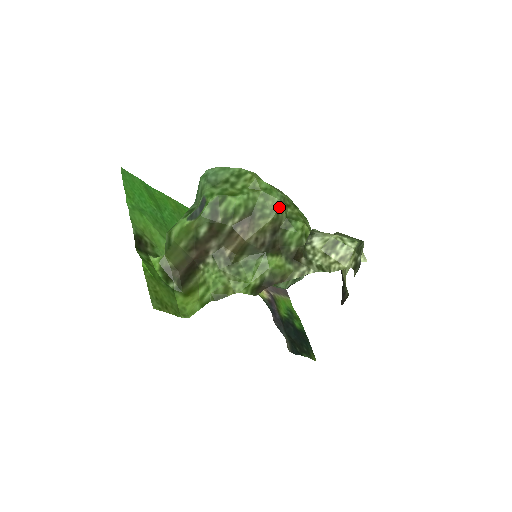
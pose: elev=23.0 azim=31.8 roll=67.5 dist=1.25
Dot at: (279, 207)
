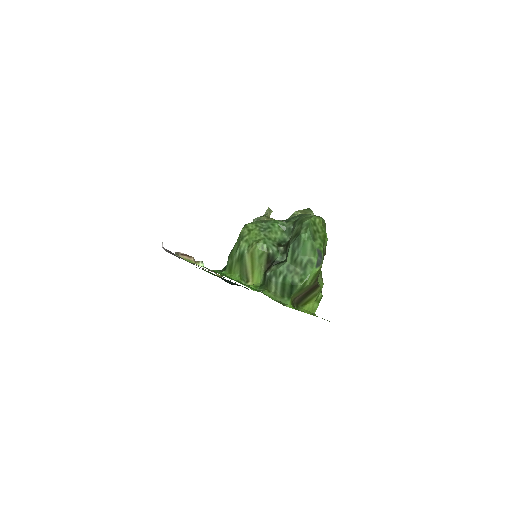
Dot at: (325, 225)
